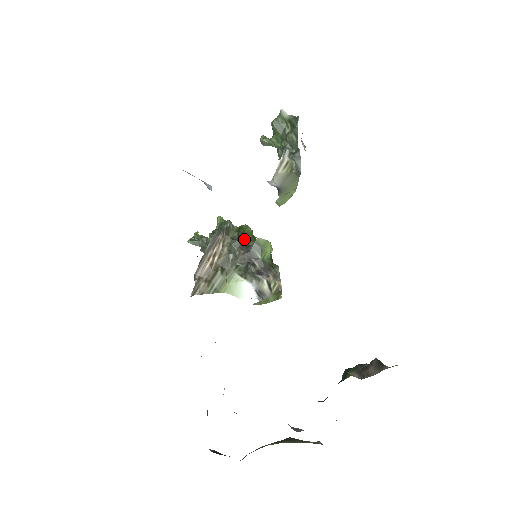
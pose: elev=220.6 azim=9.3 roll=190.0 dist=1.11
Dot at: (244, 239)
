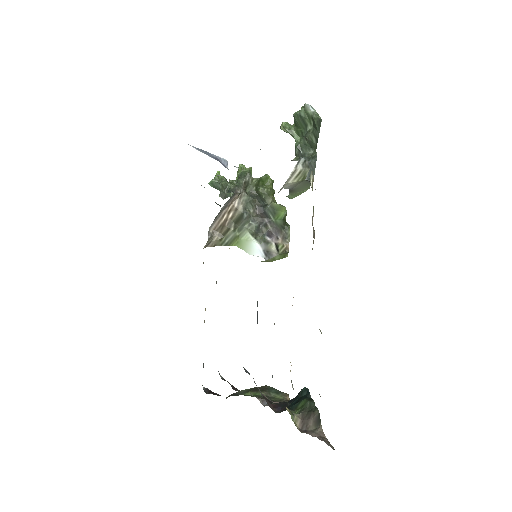
Dot at: (262, 194)
